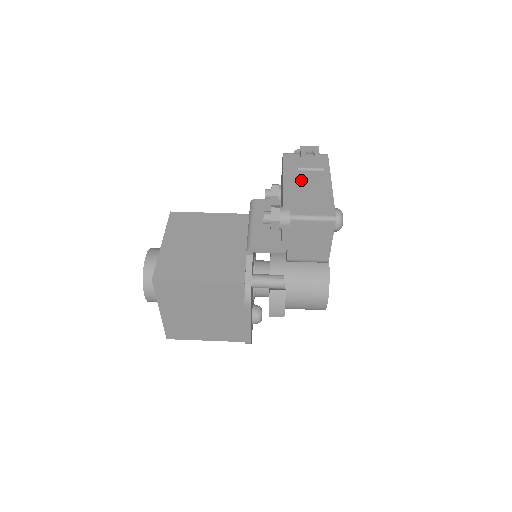
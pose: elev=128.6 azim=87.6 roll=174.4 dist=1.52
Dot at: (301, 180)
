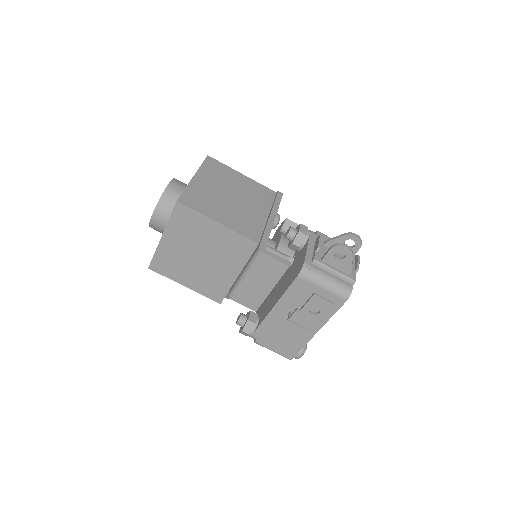
Dot at: occluded
